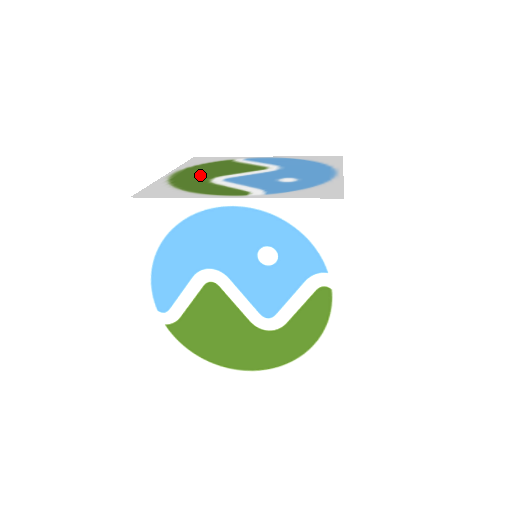
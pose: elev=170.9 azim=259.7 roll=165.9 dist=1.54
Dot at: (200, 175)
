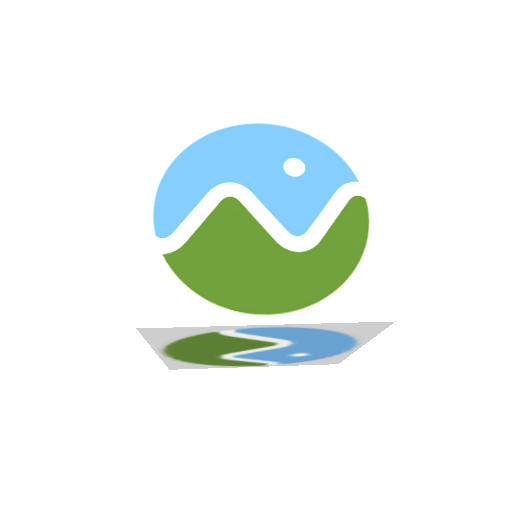
Dot at: occluded
